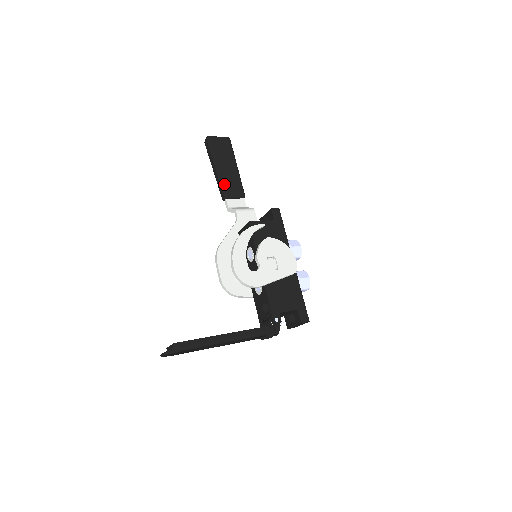
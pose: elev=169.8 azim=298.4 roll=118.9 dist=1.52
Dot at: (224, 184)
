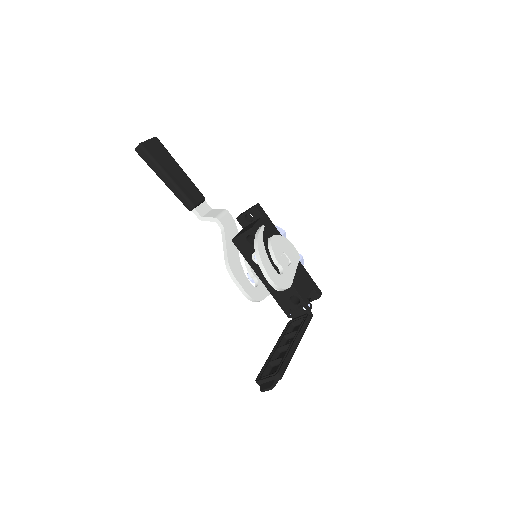
Dot at: (185, 193)
